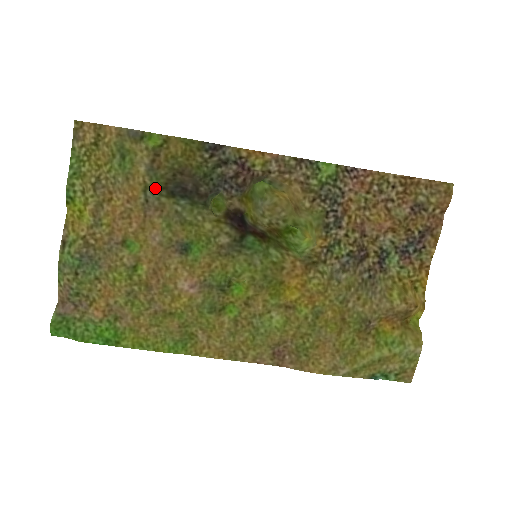
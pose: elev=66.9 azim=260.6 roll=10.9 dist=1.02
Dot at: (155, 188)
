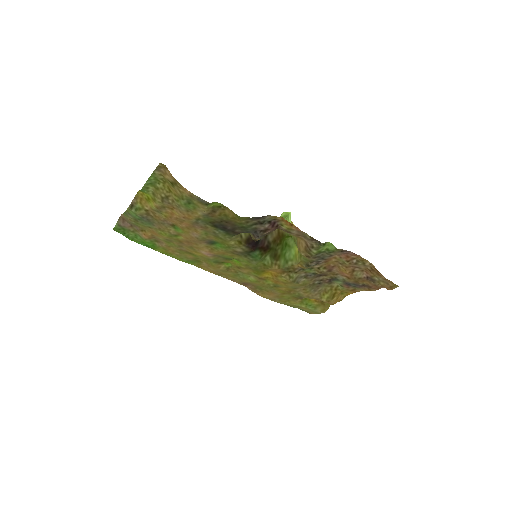
Dot at: (205, 221)
